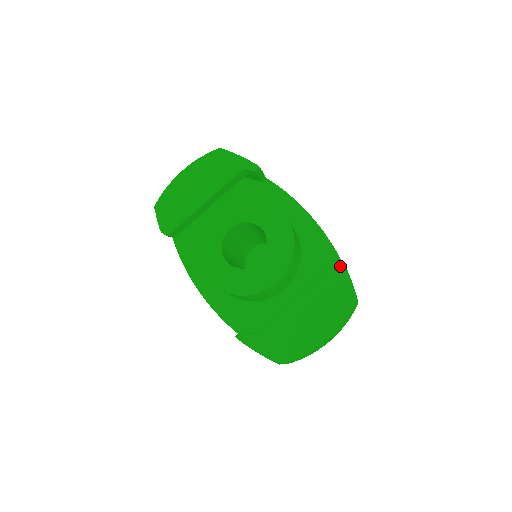
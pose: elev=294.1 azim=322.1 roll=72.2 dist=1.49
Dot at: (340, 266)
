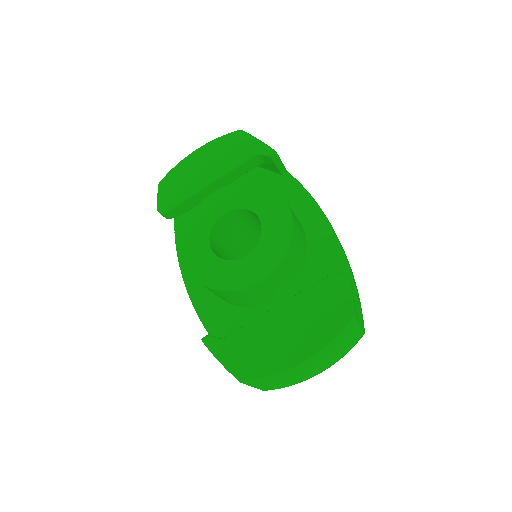
Dot at: (342, 276)
